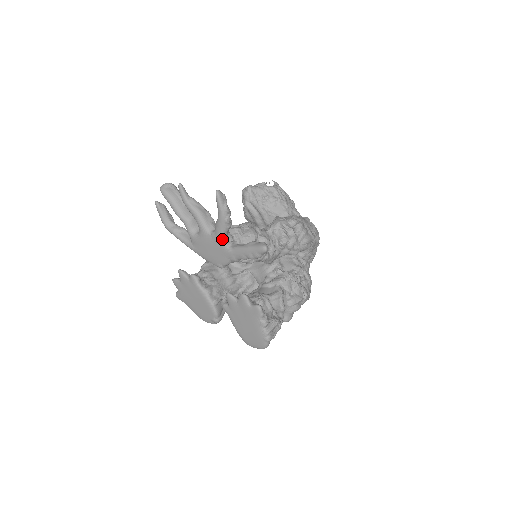
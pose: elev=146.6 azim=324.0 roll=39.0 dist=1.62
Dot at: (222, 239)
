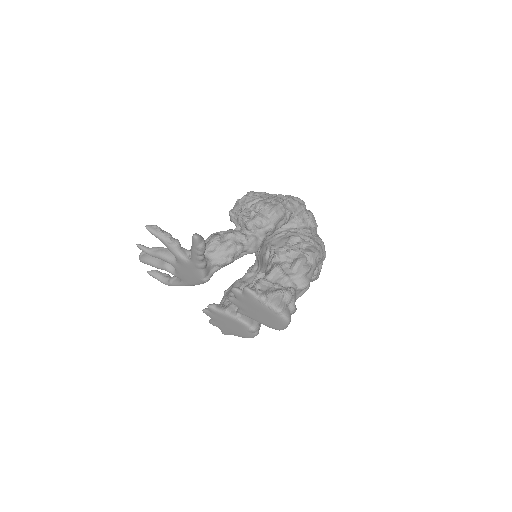
Dot at: (181, 258)
